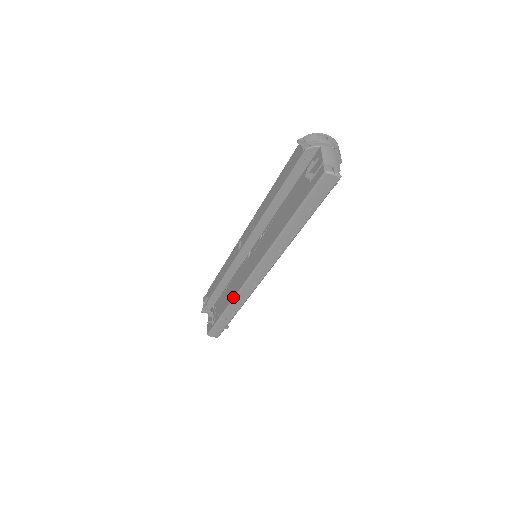
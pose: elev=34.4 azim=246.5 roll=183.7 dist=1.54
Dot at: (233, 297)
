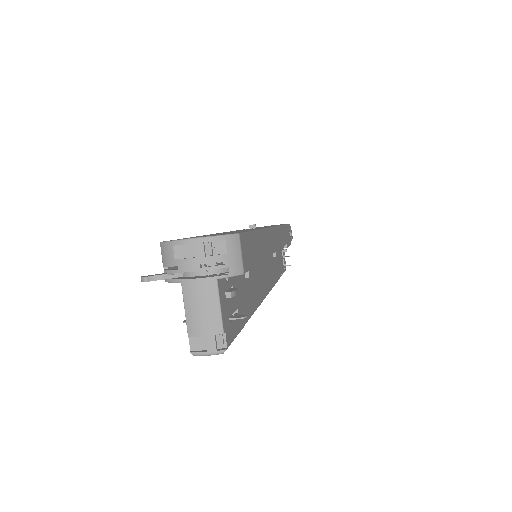
Dot at: occluded
